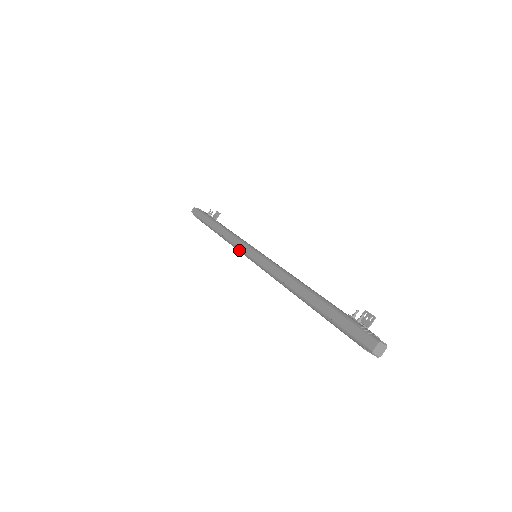
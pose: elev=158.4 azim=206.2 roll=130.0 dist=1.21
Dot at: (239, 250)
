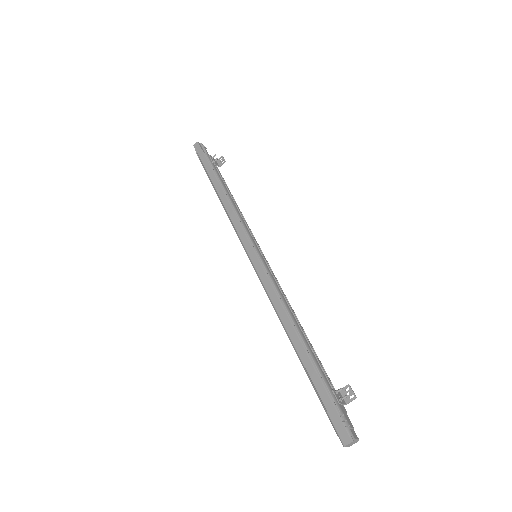
Dot at: (240, 240)
